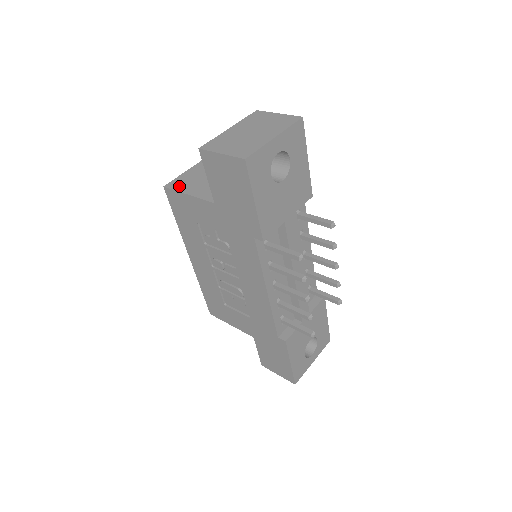
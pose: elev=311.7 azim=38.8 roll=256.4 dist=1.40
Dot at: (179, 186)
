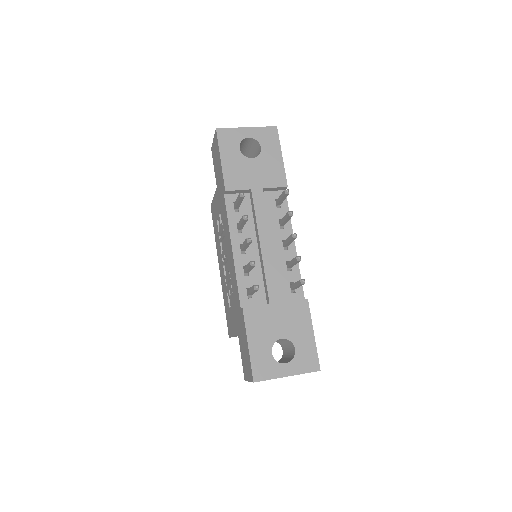
Dot at: occluded
